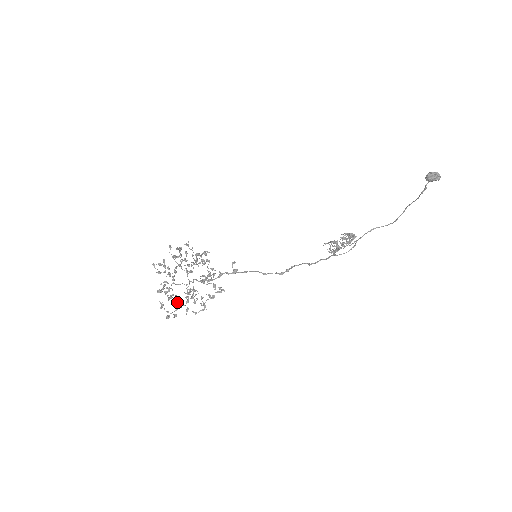
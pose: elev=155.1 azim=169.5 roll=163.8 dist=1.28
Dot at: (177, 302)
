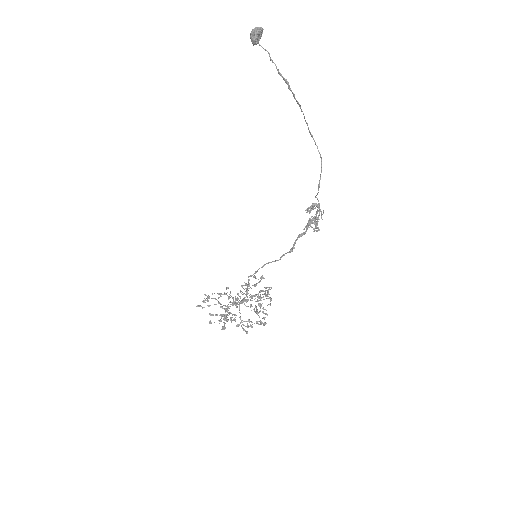
Dot at: occluded
